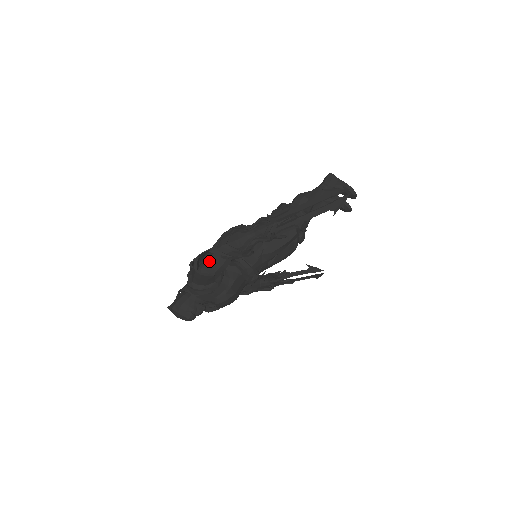
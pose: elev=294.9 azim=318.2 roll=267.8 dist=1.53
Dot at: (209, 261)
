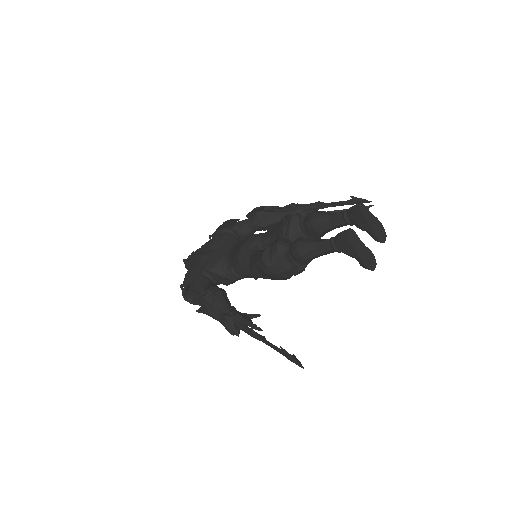
Dot at: occluded
